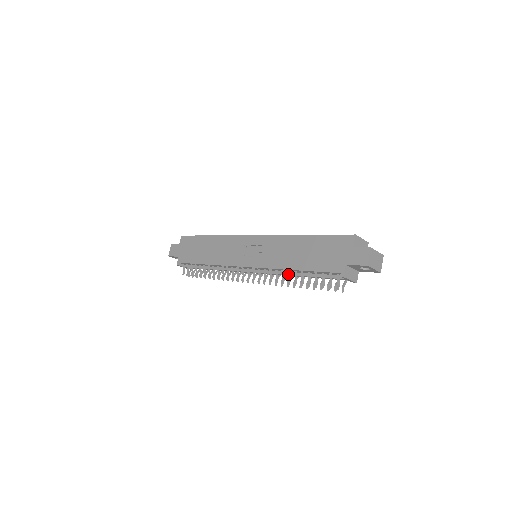
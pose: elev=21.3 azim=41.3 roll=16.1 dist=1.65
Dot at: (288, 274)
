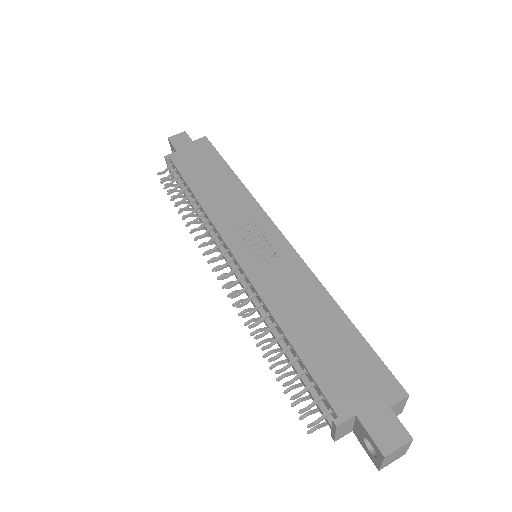
Dot at: (270, 326)
